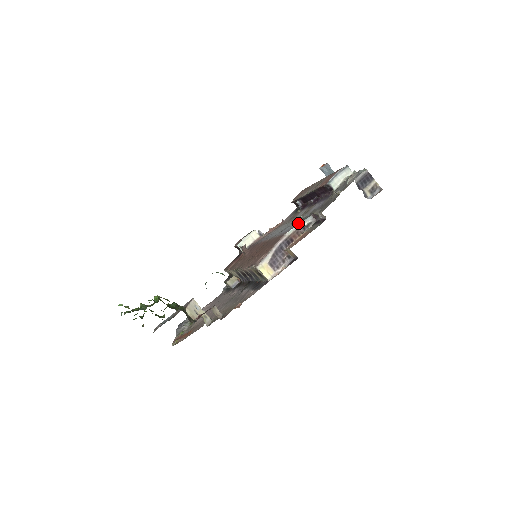
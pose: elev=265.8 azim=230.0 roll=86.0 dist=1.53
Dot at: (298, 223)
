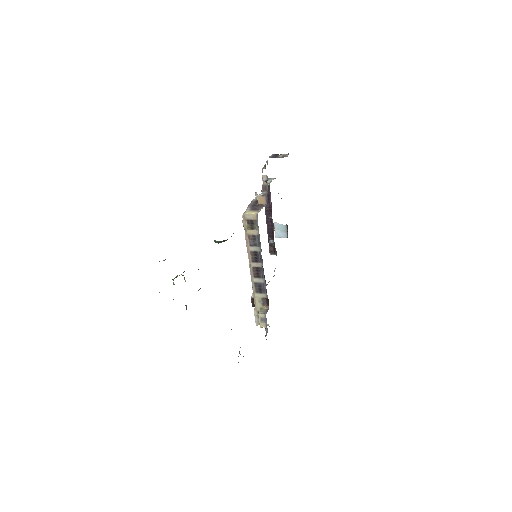
Dot at: (256, 195)
